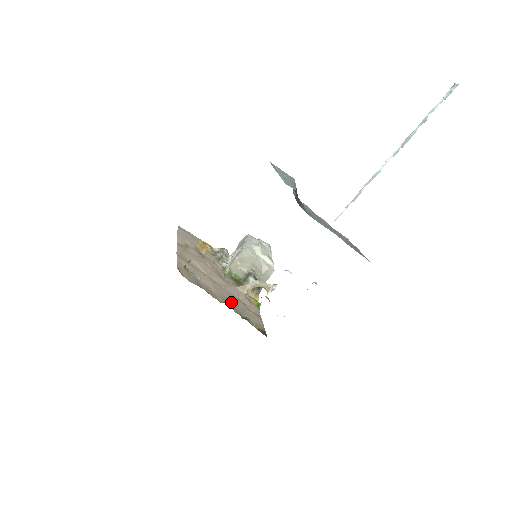
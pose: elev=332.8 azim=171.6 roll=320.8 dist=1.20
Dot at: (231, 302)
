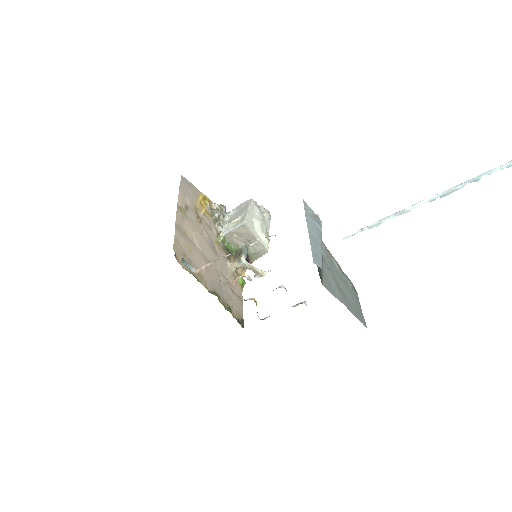
Dot at: (218, 287)
